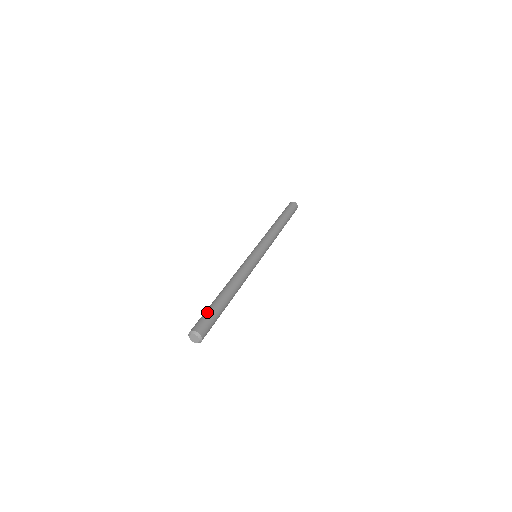
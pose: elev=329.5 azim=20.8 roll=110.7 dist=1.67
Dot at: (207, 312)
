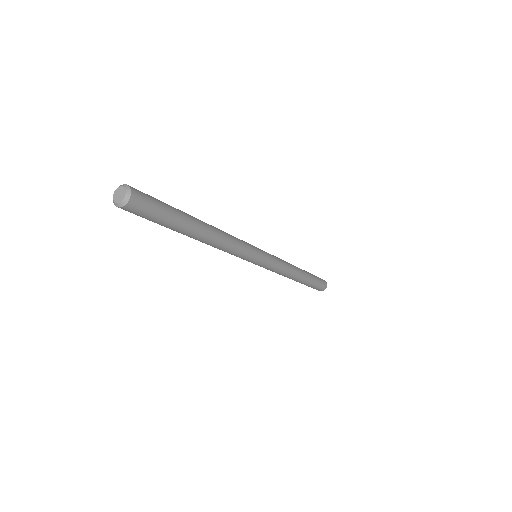
Dot at: occluded
